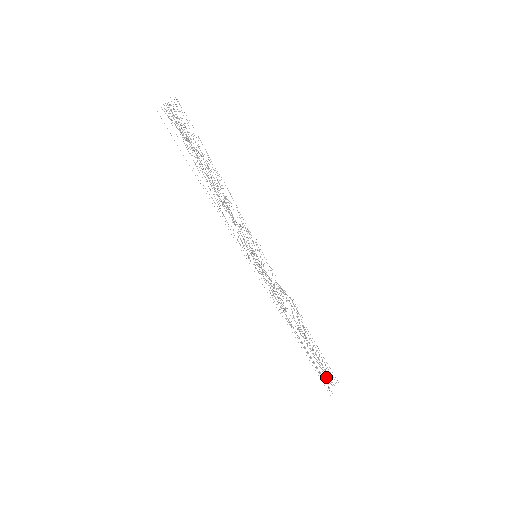
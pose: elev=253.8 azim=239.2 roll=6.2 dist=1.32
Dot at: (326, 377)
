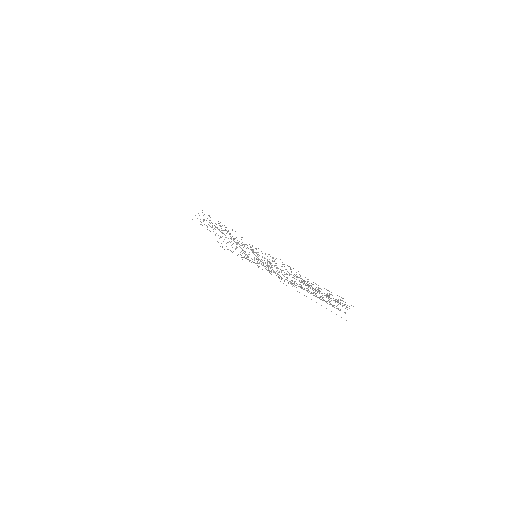
Dot at: (340, 310)
